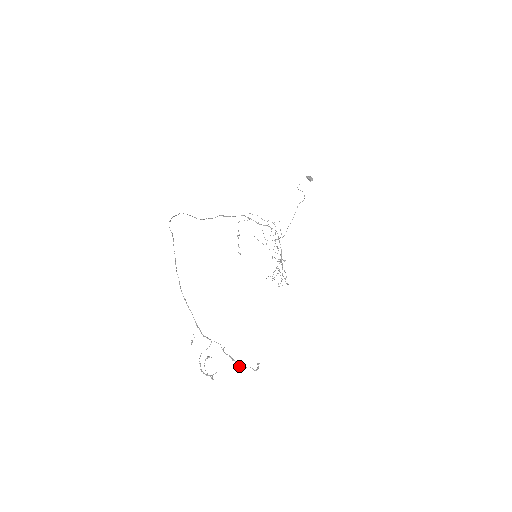
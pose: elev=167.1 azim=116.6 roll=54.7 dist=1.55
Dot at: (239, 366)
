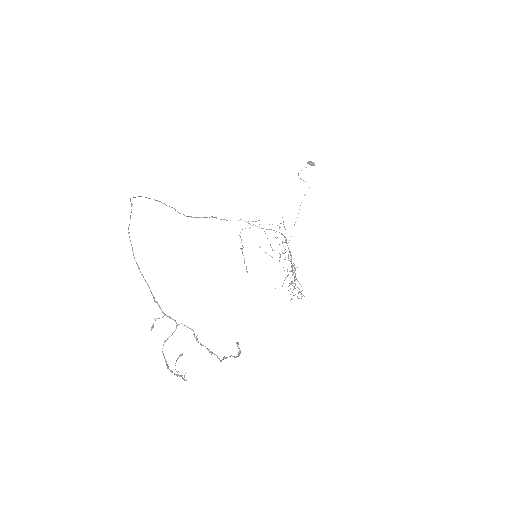
Dot at: (219, 359)
